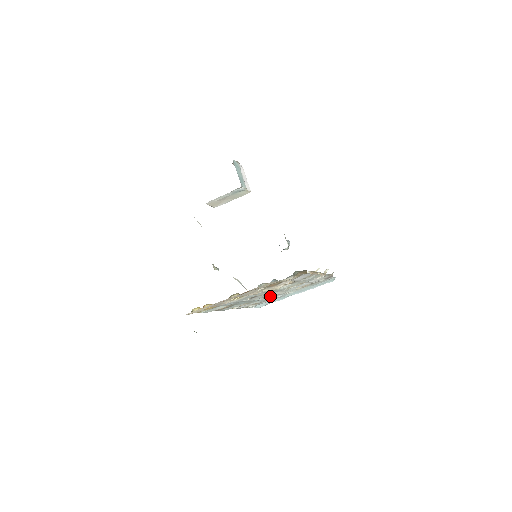
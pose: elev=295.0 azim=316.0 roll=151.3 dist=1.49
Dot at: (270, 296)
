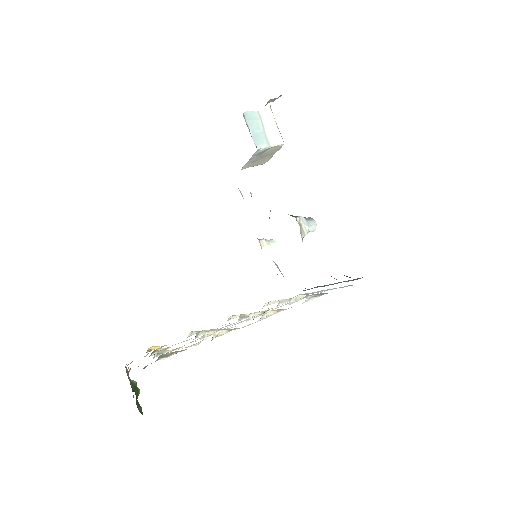
Dot at: (265, 310)
